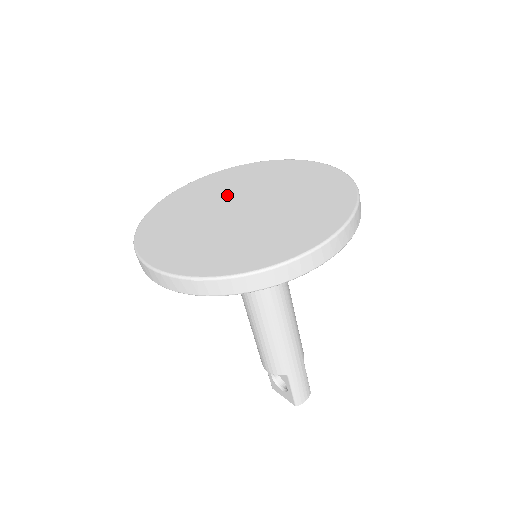
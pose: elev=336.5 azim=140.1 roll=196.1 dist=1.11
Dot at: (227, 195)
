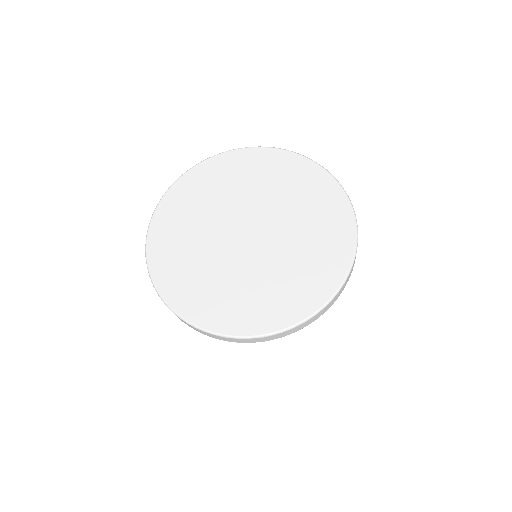
Dot at: (219, 216)
